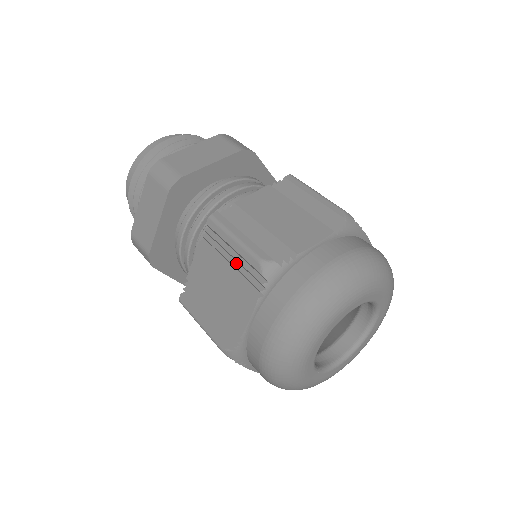
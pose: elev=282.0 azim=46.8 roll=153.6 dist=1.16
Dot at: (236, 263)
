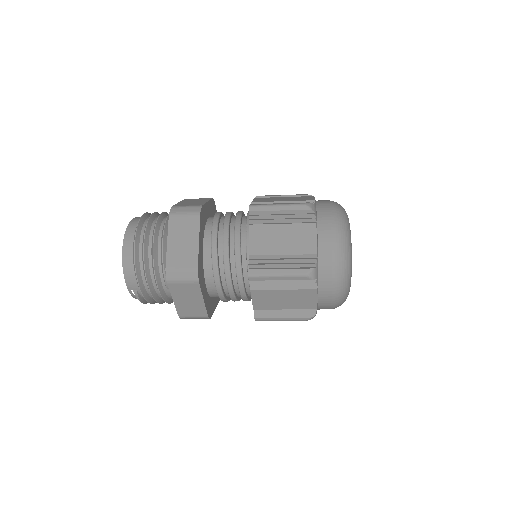
Dot at: (286, 218)
